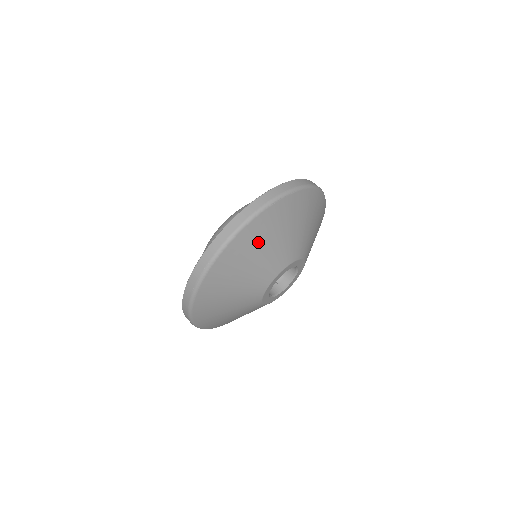
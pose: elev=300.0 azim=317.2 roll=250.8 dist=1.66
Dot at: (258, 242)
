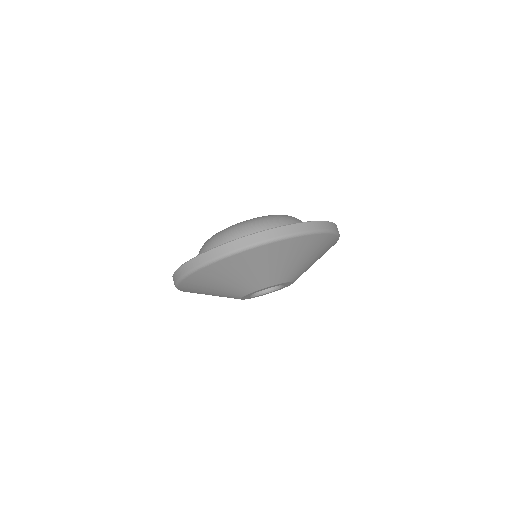
Dot at: (201, 288)
